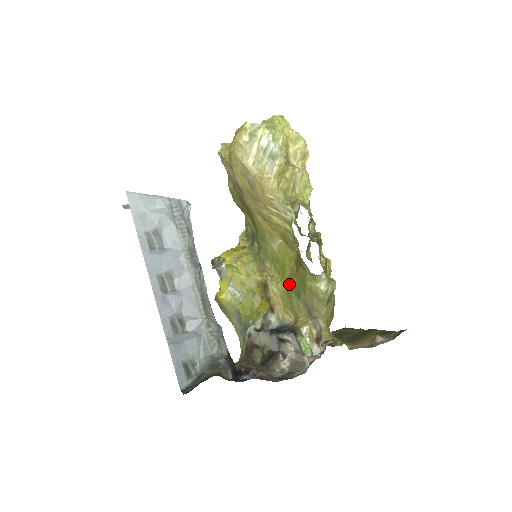
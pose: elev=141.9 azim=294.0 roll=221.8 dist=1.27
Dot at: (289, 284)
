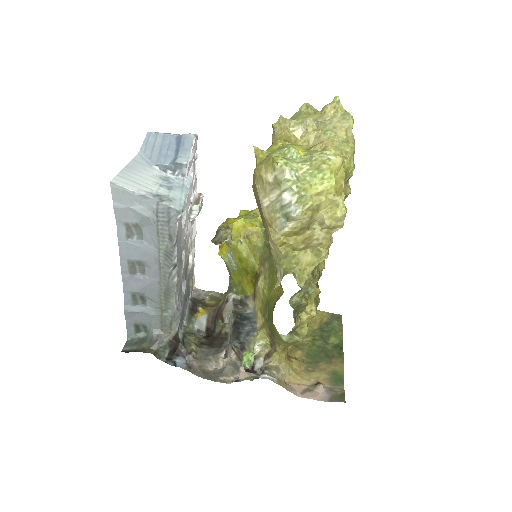
Dot at: (269, 302)
